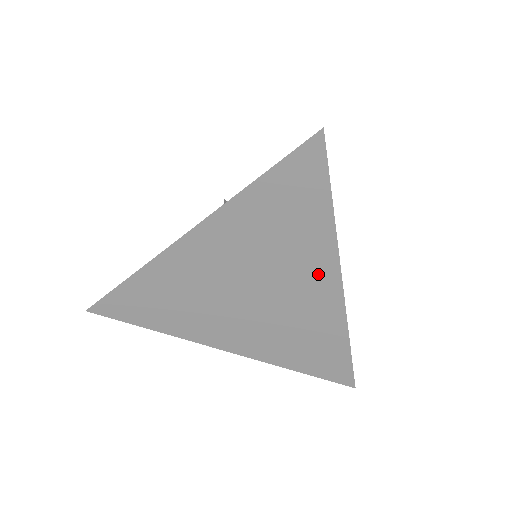
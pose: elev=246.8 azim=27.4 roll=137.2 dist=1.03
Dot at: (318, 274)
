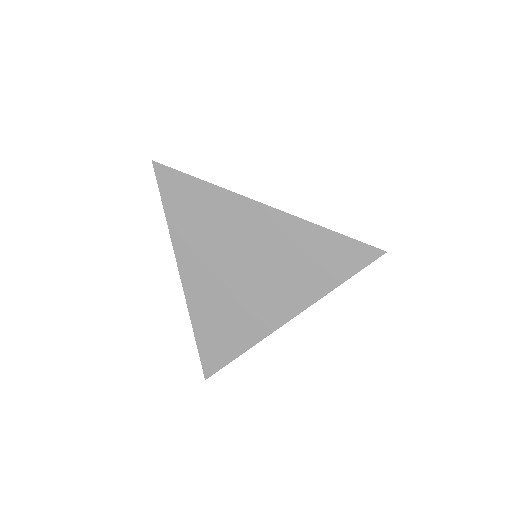
Dot at: (286, 303)
